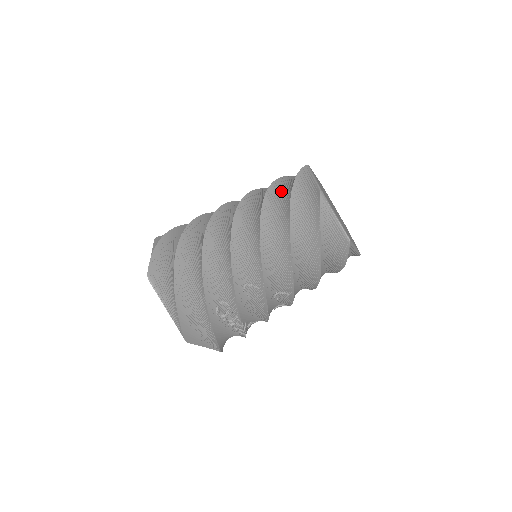
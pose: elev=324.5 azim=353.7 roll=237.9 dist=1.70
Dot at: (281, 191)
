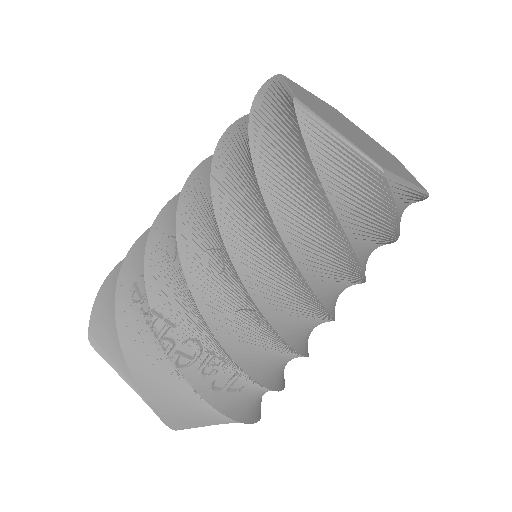
Dot at: occluded
